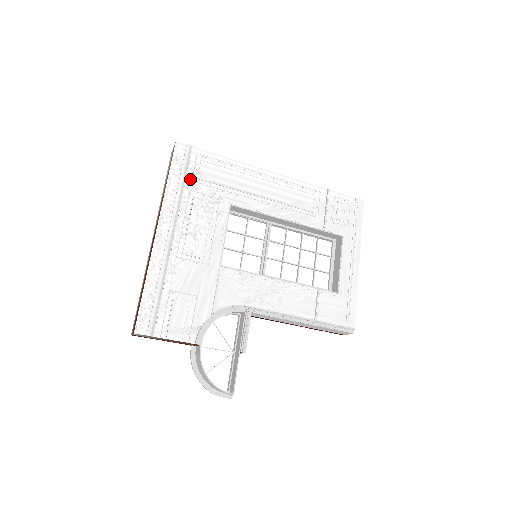
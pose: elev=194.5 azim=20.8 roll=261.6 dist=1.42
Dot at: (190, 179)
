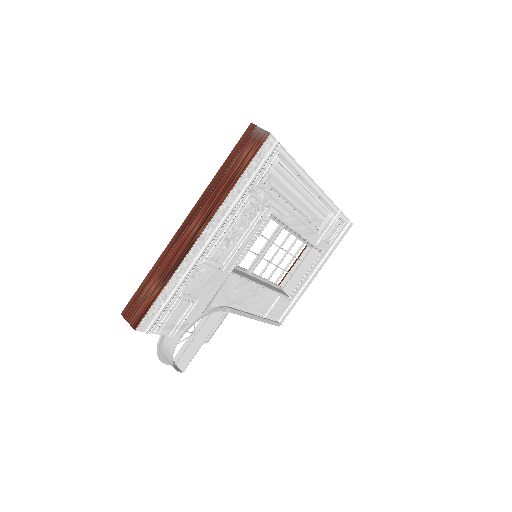
Dot at: (258, 181)
